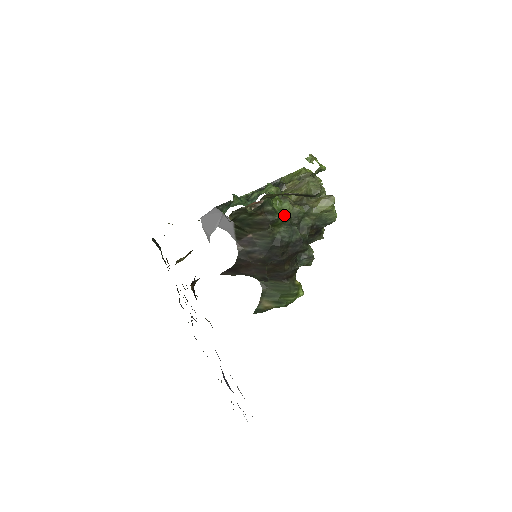
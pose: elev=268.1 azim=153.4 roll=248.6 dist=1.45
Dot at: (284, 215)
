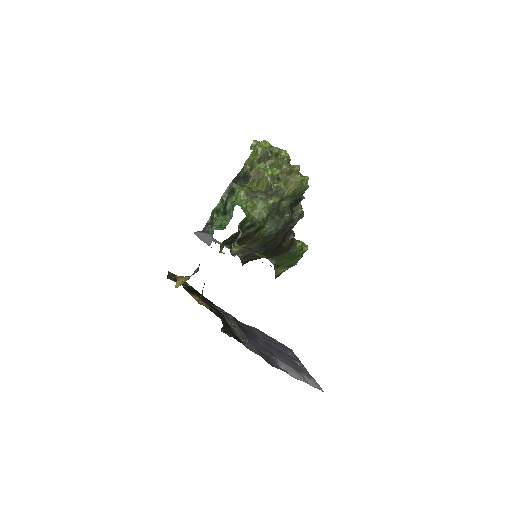
Dot at: (263, 216)
